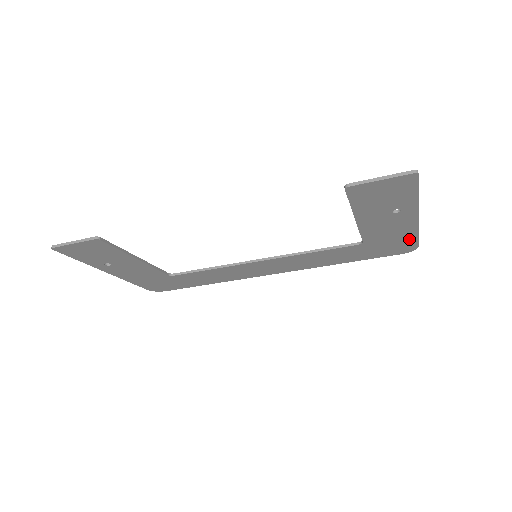
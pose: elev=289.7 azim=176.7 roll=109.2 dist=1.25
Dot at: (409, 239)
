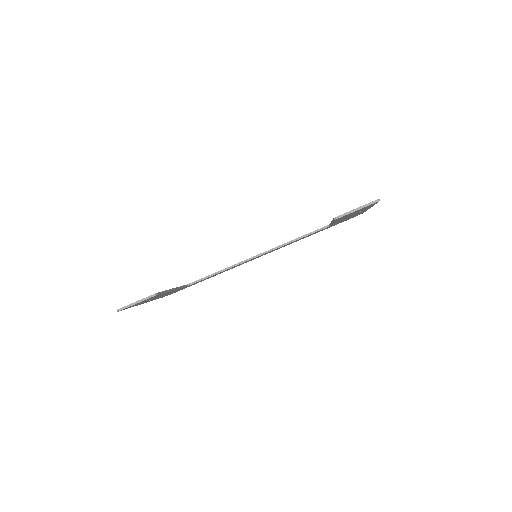
Dot at: occluded
